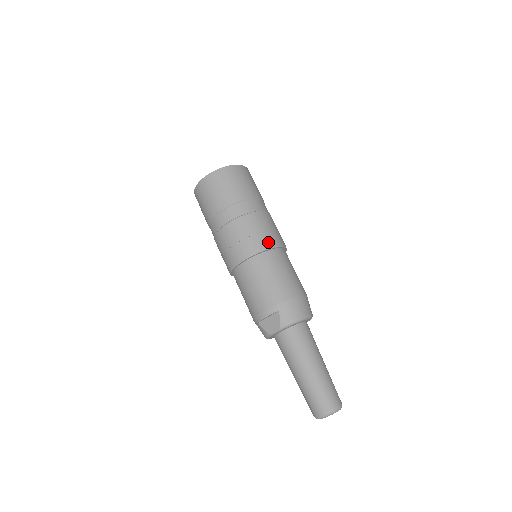
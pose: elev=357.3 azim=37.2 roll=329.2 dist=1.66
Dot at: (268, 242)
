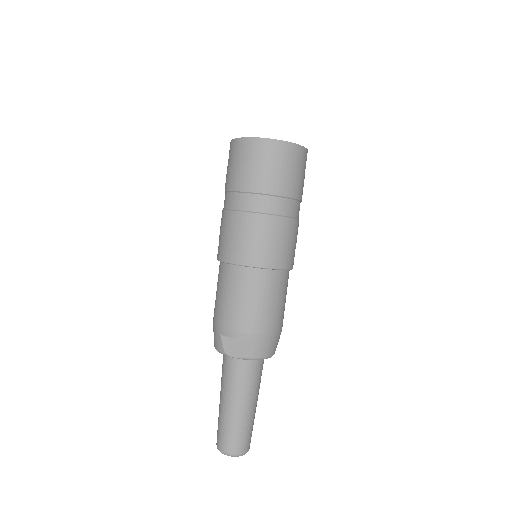
Dot at: (285, 261)
